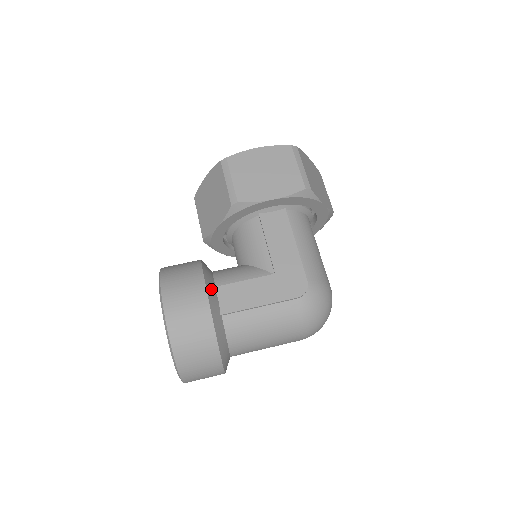
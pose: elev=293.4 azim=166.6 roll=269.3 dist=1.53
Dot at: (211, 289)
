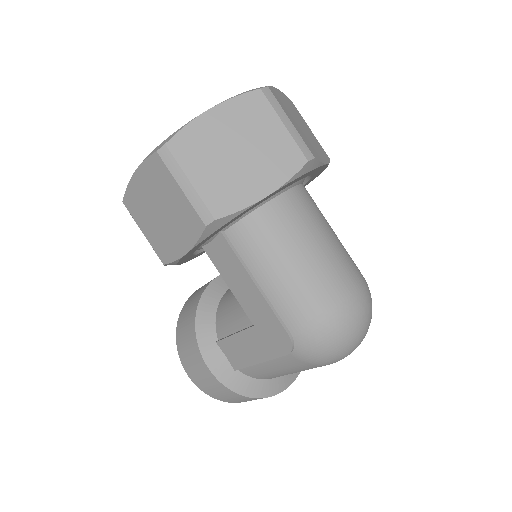
Dot at: (211, 351)
